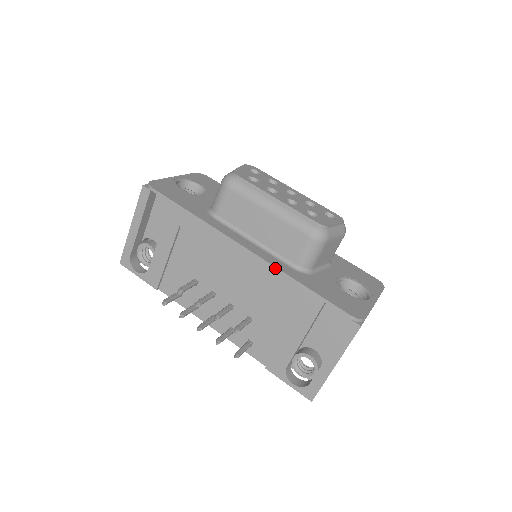
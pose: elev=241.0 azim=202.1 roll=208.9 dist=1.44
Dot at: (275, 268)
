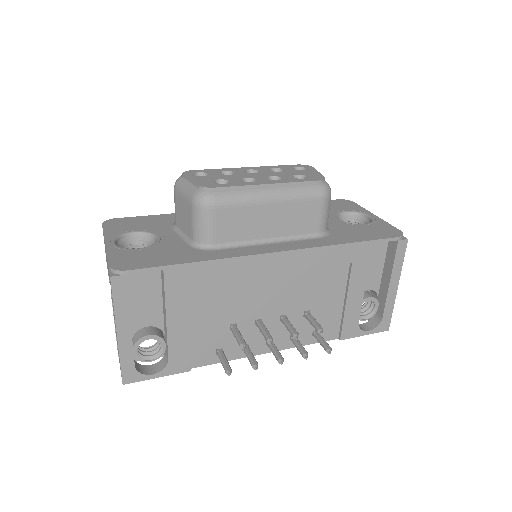
Dot at: (317, 248)
